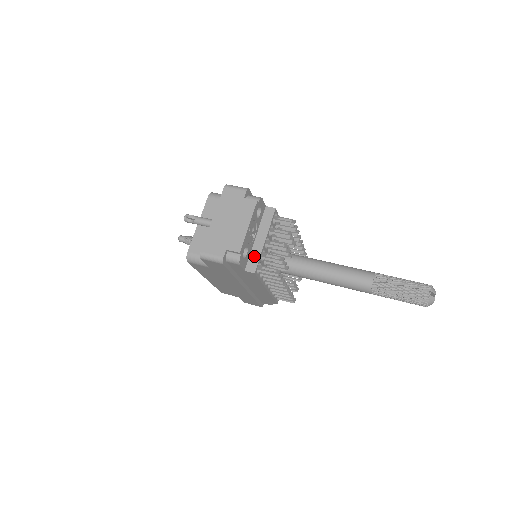
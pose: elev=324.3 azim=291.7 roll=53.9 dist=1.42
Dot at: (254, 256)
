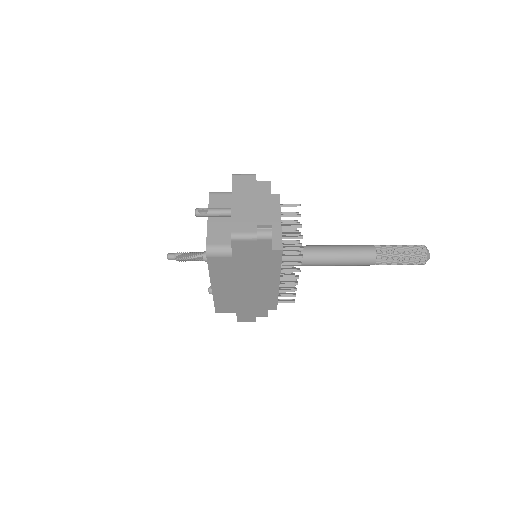
Dot at: (276, 236)
